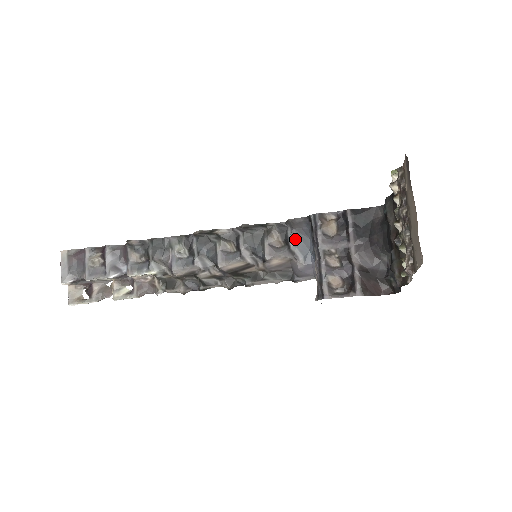
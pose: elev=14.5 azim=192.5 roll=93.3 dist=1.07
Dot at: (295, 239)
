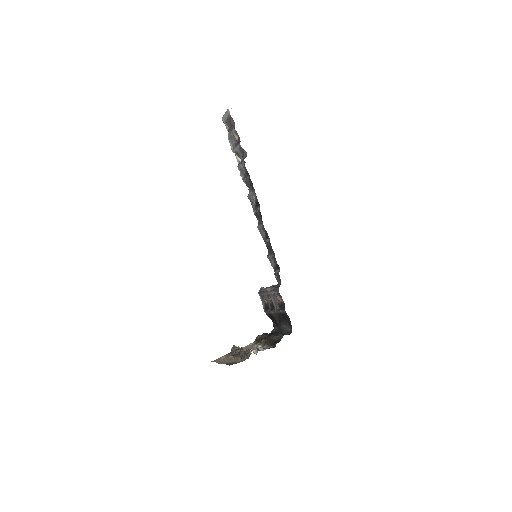
Dot at: (278, 274)
